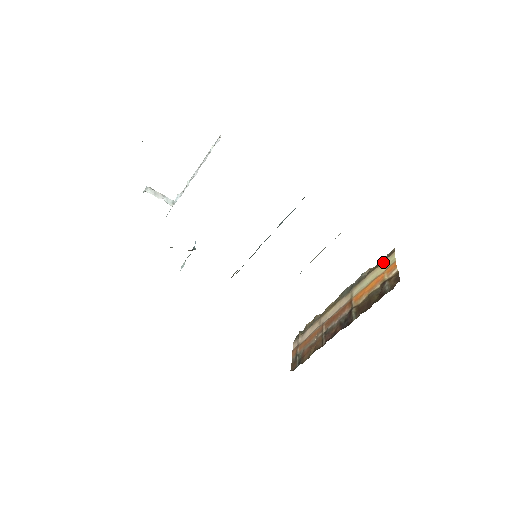
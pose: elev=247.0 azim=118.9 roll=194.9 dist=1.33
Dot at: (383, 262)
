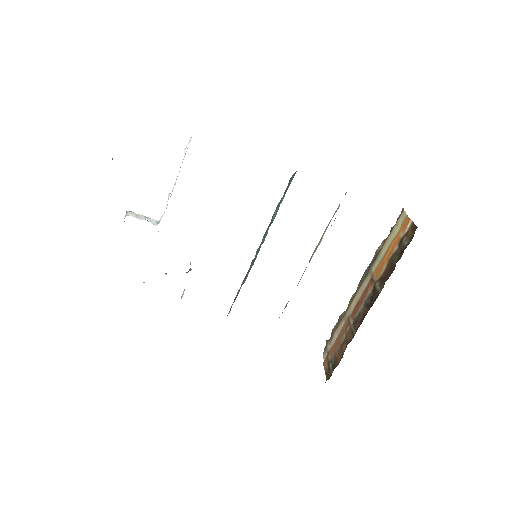
Dot at: (395, 225)
